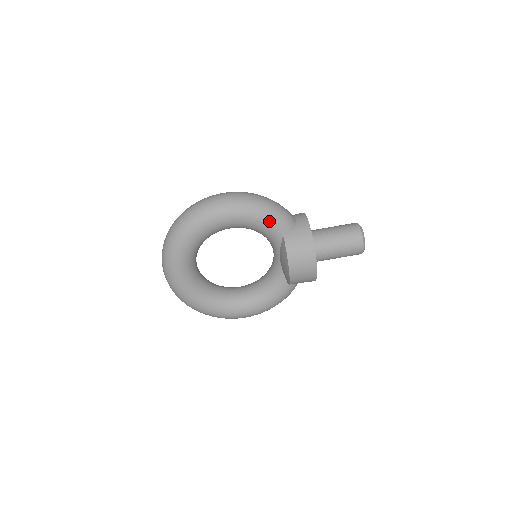
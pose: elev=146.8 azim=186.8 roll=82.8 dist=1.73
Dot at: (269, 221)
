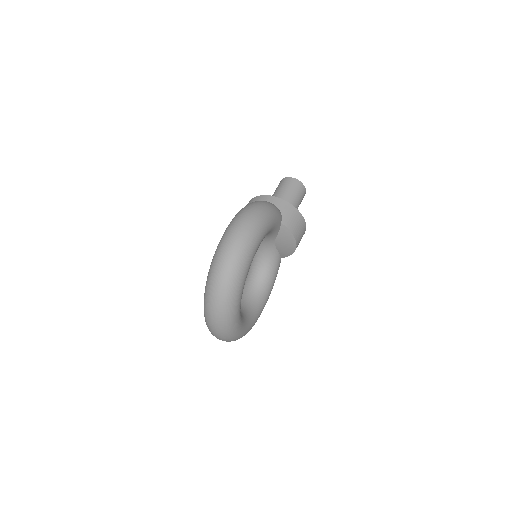
Dot at: (276, 219)
